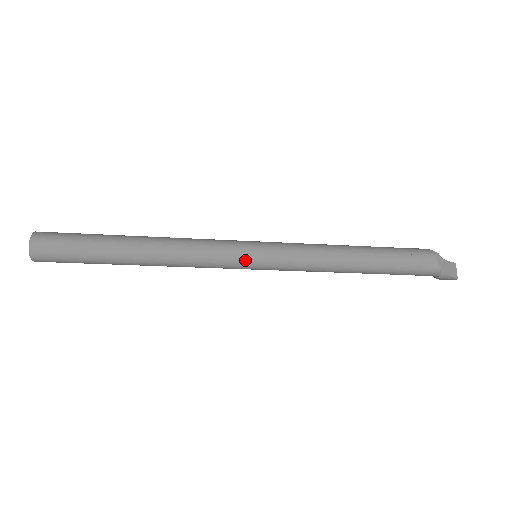
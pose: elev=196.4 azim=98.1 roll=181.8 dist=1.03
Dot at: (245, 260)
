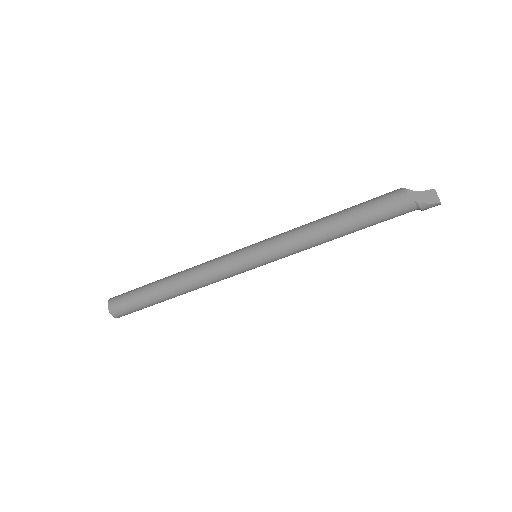
Dot at: (245, 263)
